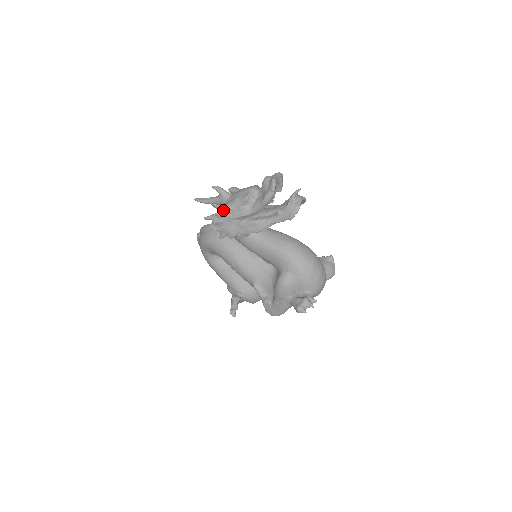
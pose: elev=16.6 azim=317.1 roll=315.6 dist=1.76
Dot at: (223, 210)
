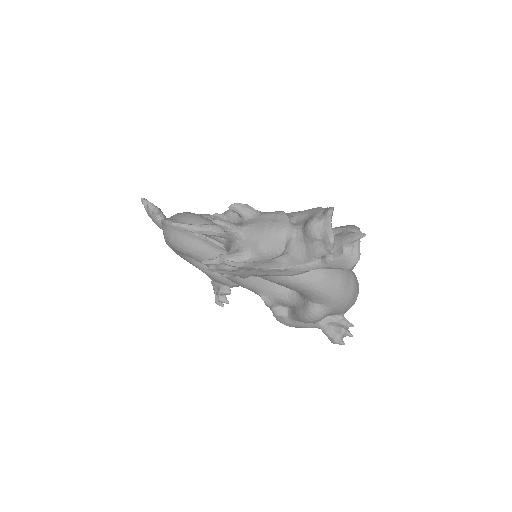
Dot at: (238, 260)
